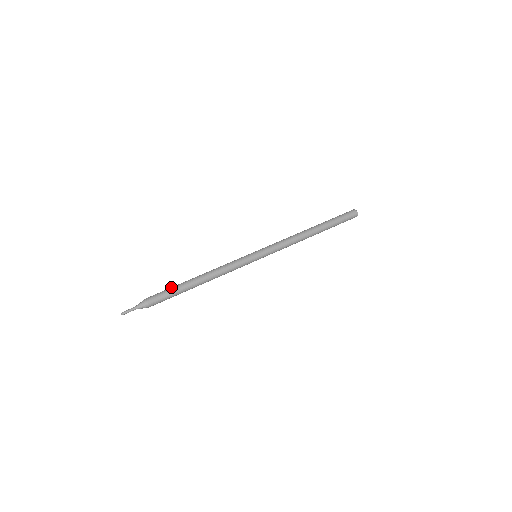
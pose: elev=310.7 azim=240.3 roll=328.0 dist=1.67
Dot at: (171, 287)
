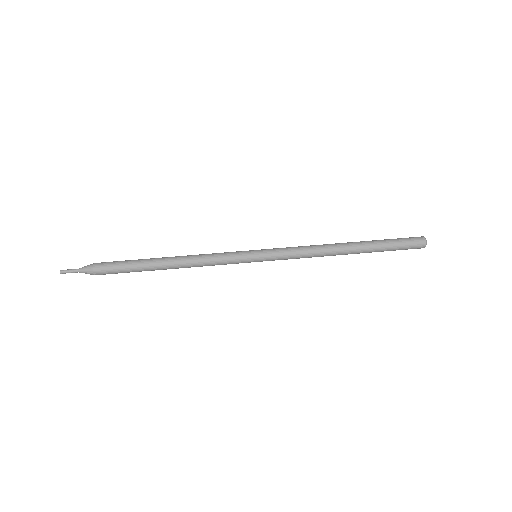
Dot at: occluded
